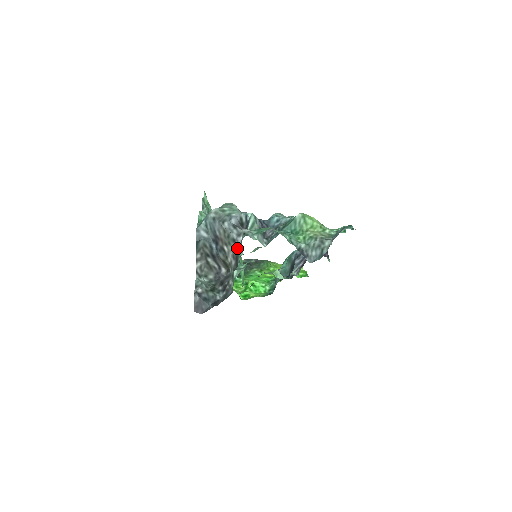
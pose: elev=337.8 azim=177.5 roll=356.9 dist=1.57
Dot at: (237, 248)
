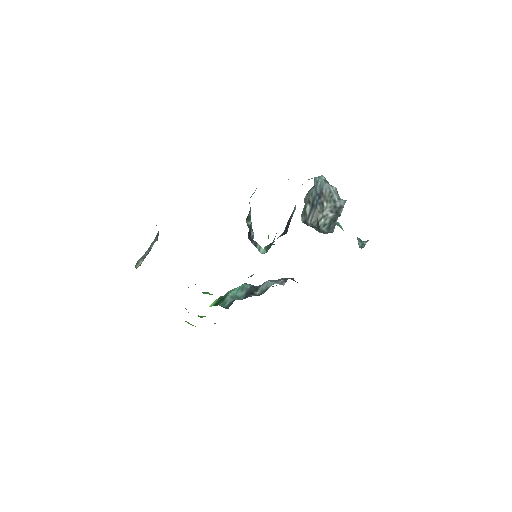
Dot at: (339, 206)
